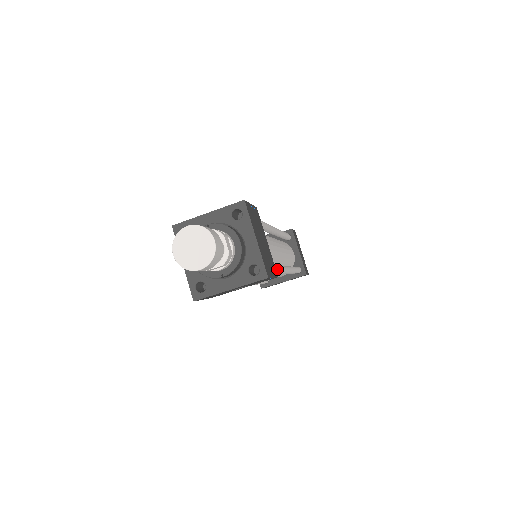
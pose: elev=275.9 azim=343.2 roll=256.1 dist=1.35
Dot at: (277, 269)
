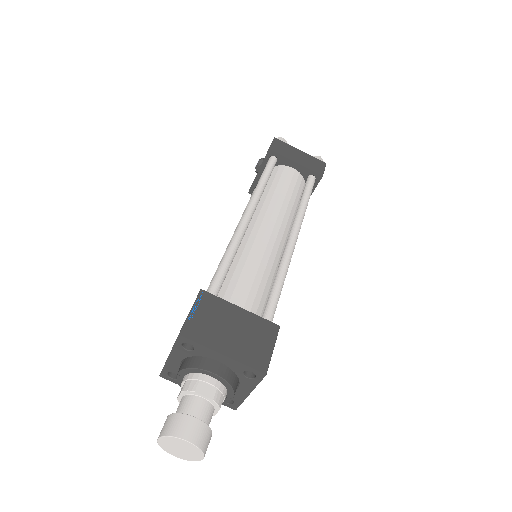
Dot at: (277, 290)
